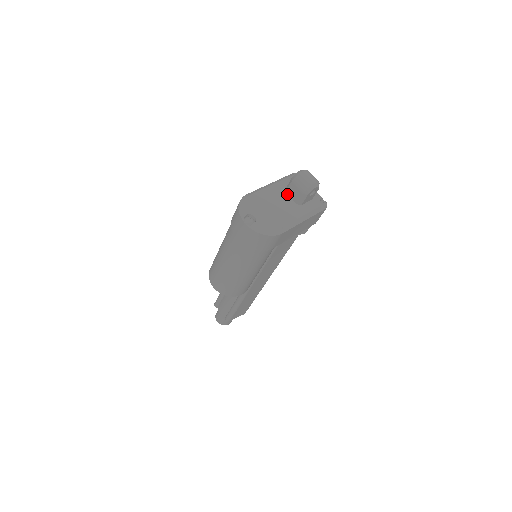
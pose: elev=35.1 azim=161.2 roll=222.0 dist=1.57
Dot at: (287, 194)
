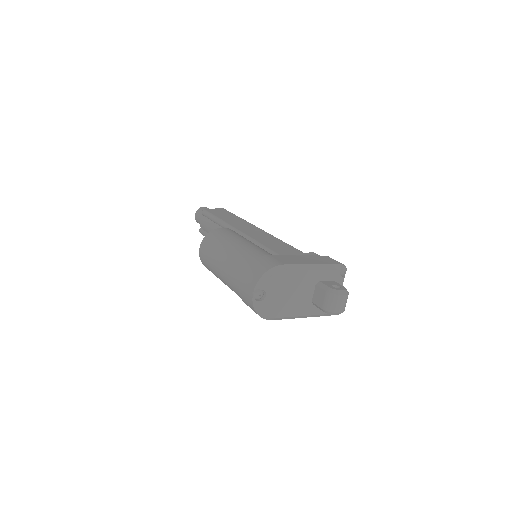
Dot at: (315, 287)
